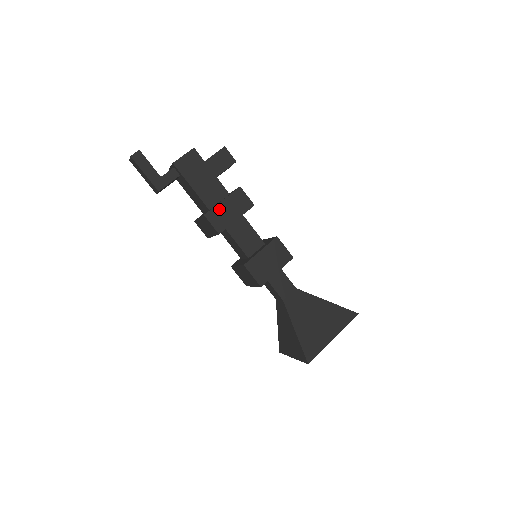
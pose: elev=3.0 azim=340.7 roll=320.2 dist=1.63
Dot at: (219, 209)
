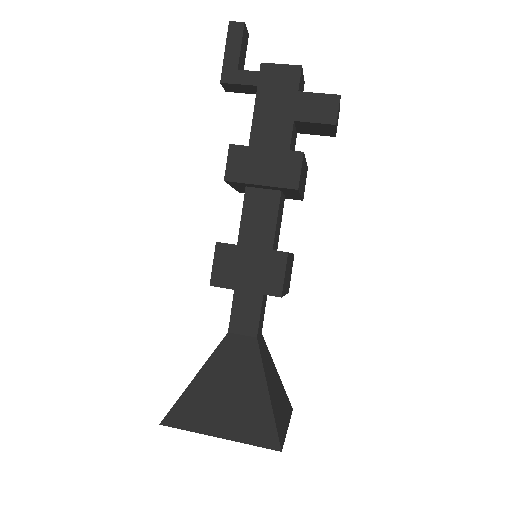
Dot at: (253, 154)
